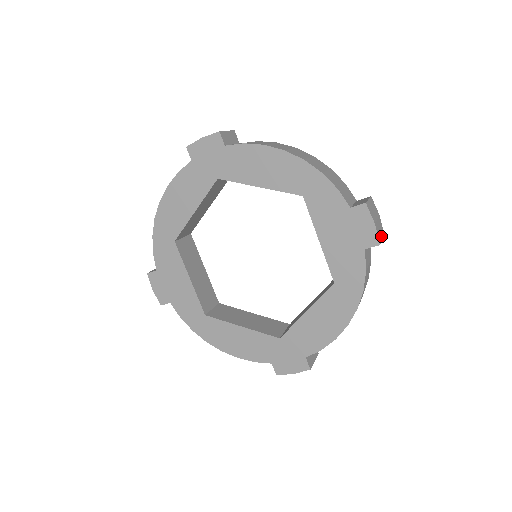
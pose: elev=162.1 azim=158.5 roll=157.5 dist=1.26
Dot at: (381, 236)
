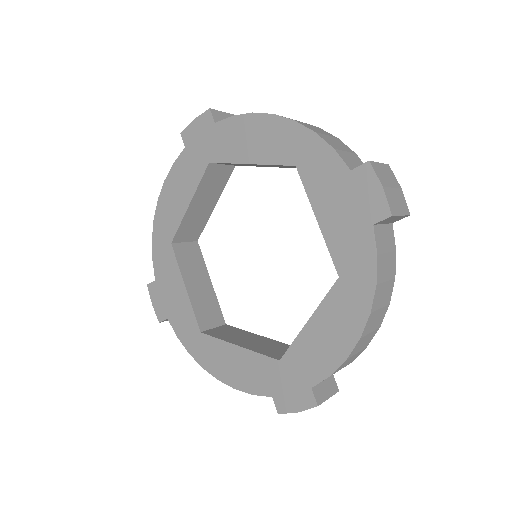
Dot at: (400, 210)
